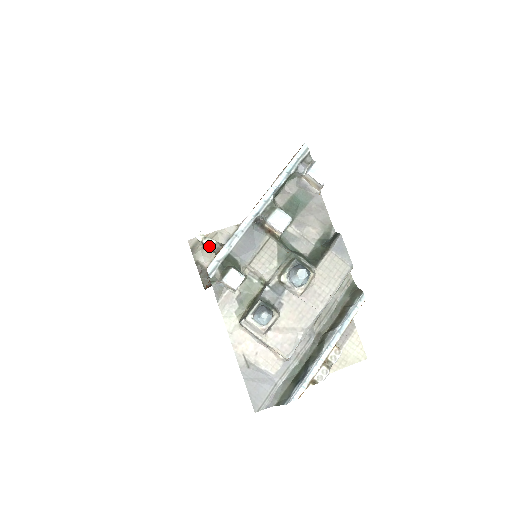
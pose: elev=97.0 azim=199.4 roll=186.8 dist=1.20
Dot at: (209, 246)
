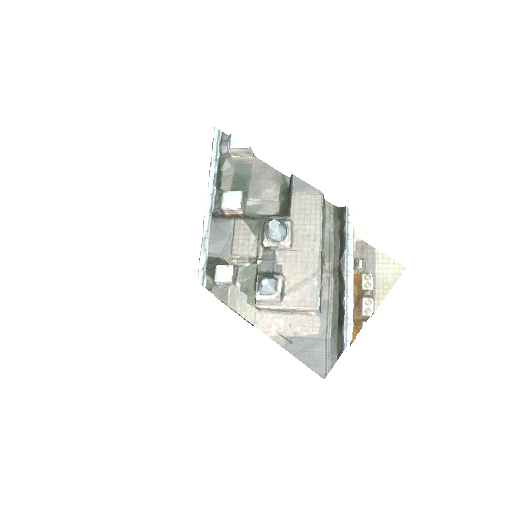
Dot at: occluded
